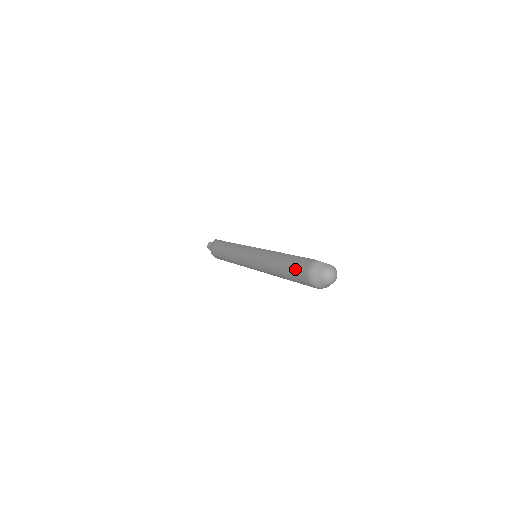
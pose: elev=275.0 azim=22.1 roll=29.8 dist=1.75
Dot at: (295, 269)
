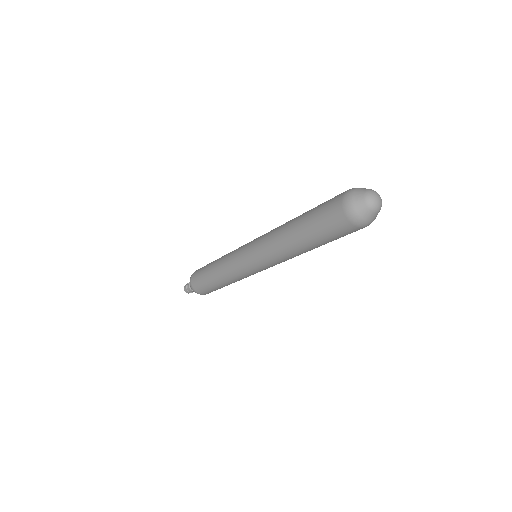
Dot at: (324, 206)
